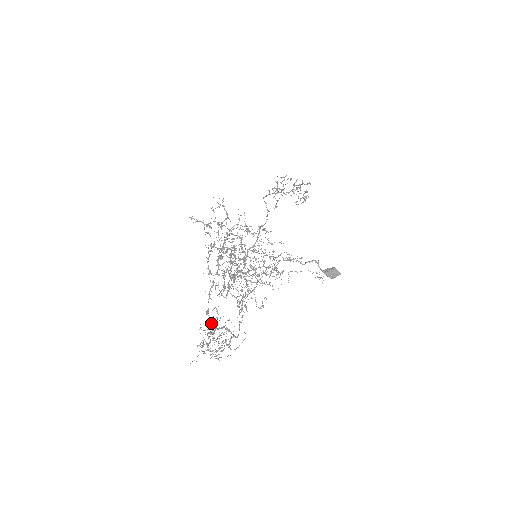
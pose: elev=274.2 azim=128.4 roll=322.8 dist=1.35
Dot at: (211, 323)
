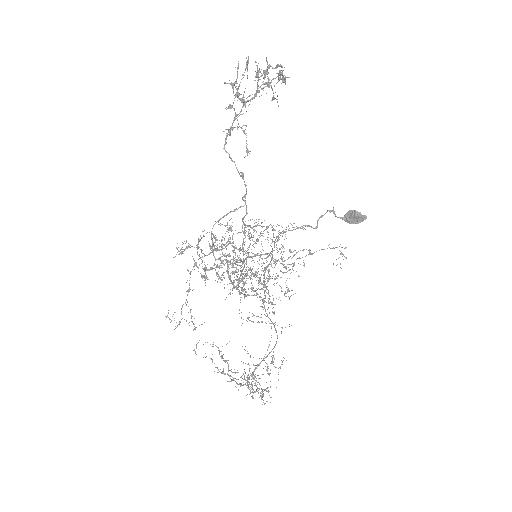
Dot at: (248, 385)
